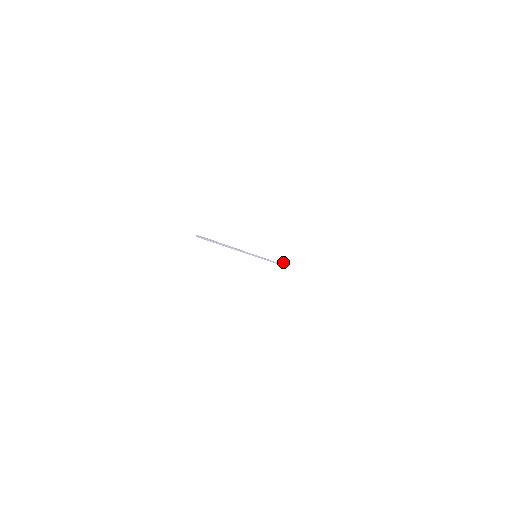
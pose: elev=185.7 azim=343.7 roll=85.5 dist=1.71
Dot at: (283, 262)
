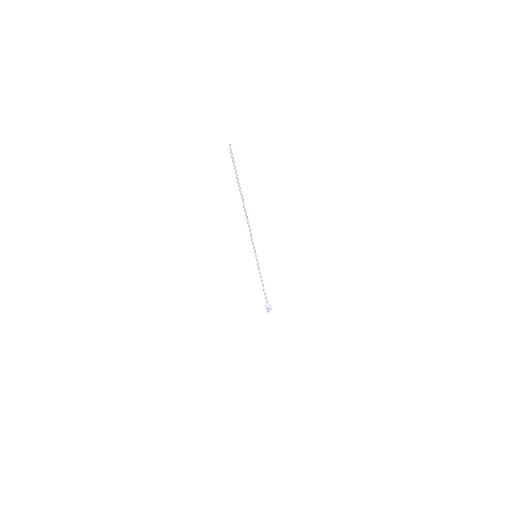
Dot at: occluded
